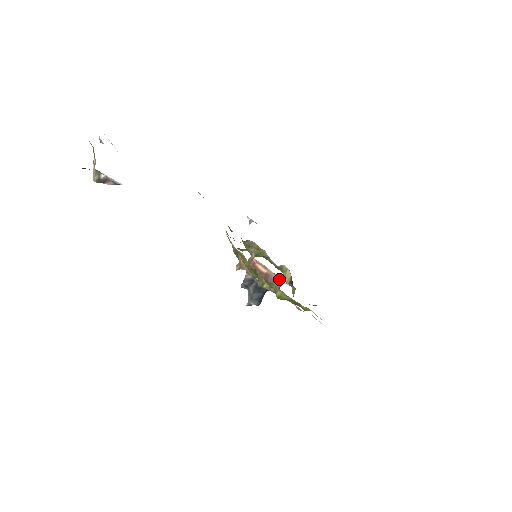
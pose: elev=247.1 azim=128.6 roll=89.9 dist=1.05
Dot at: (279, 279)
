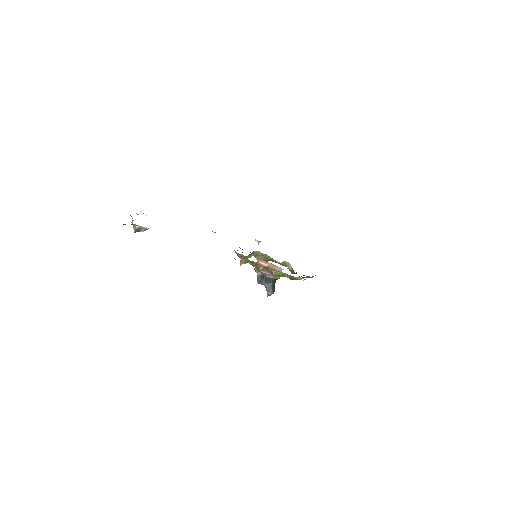
Dot at: (278, 267)
